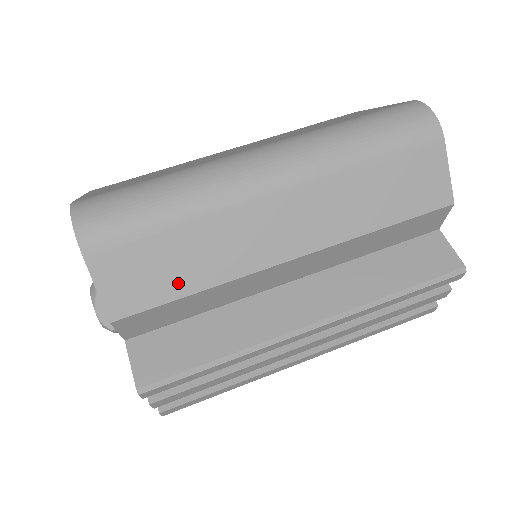
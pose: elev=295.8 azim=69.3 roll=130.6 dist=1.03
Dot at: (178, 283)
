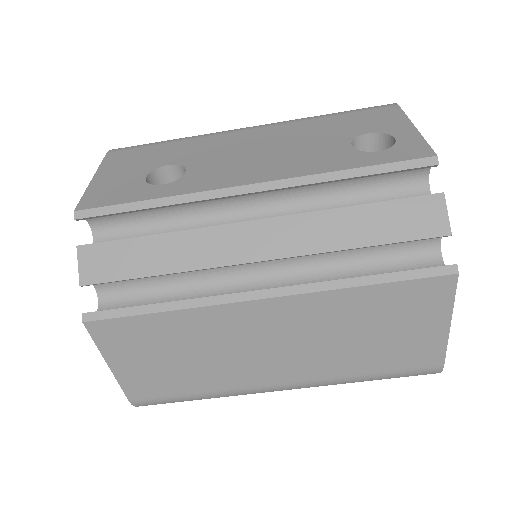
Dot at: occluded
